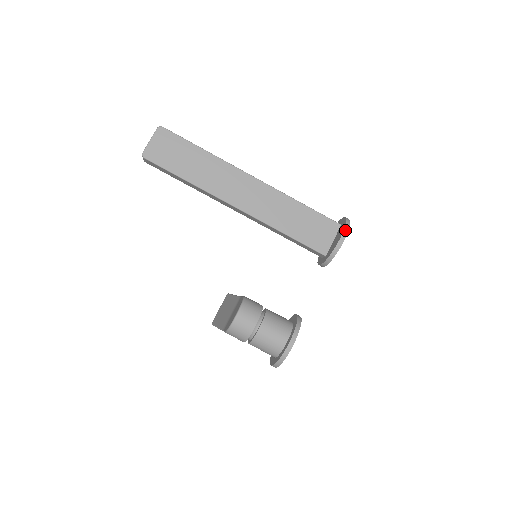
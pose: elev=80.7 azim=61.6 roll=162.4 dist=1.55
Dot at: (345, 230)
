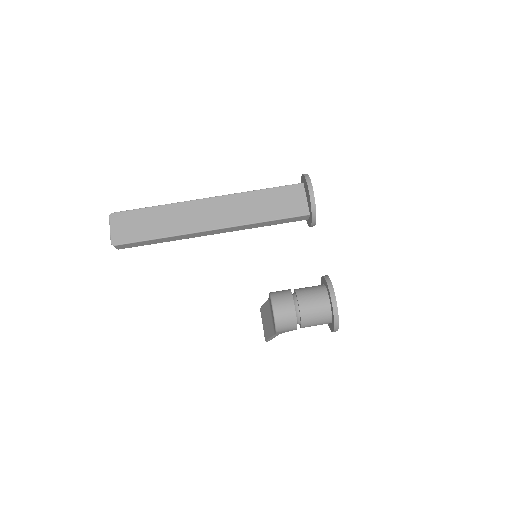
Dot at: (308, 182)
